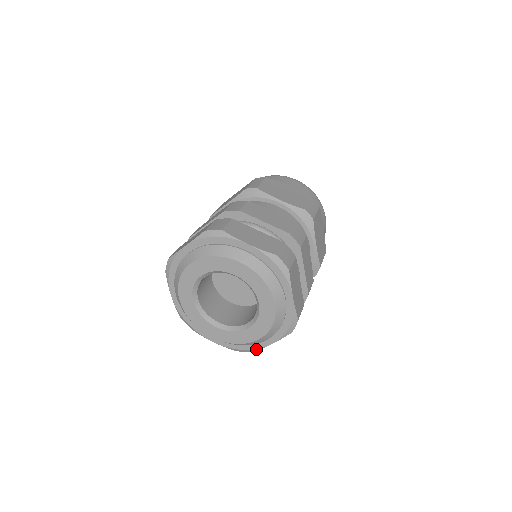
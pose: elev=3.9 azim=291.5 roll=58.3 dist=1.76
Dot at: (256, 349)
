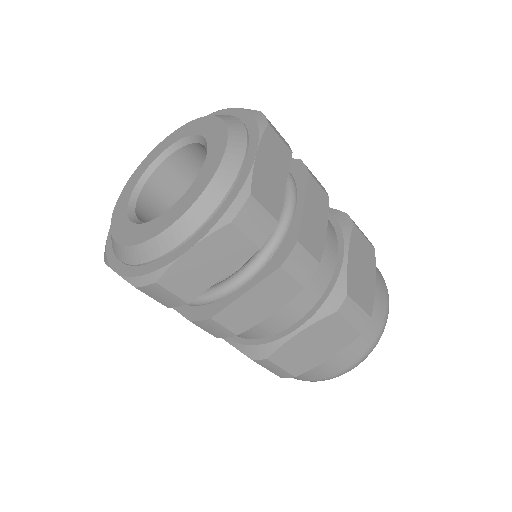
Dot at: (163, 268)
